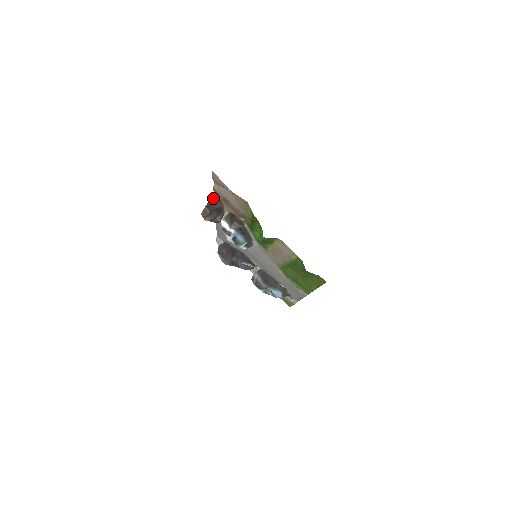
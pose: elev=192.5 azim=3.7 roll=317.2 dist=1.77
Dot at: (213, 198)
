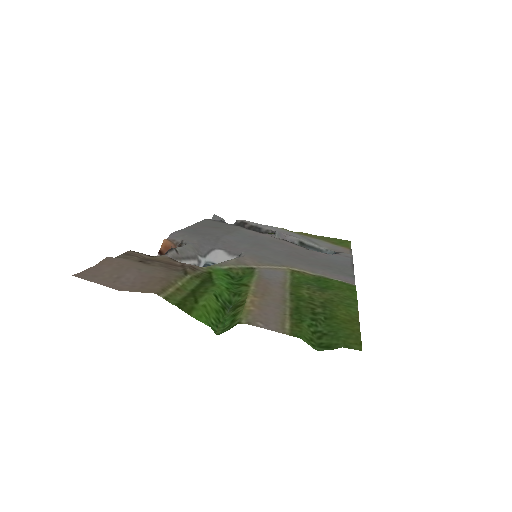
Dot at: occluded
